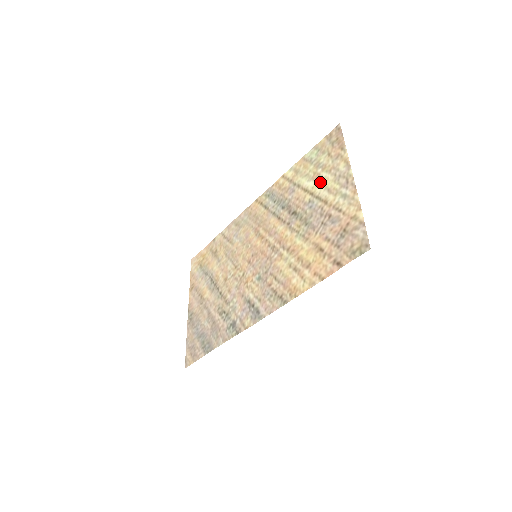
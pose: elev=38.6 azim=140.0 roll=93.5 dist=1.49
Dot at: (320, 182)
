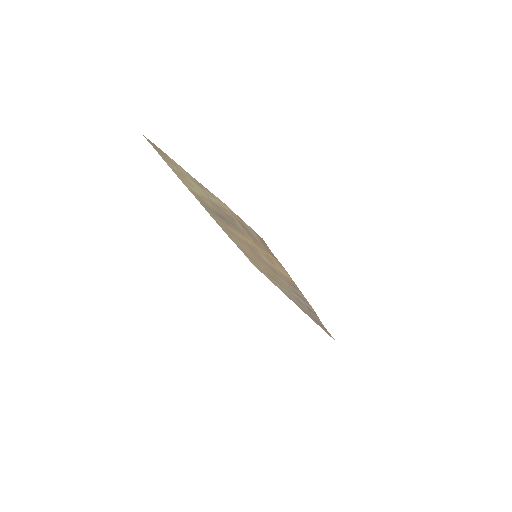
Dot at: occluded
